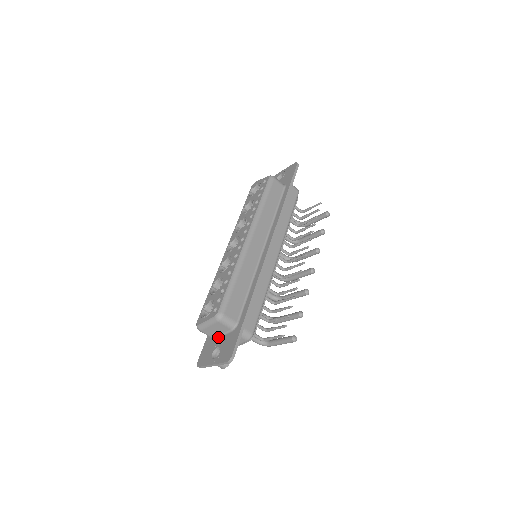
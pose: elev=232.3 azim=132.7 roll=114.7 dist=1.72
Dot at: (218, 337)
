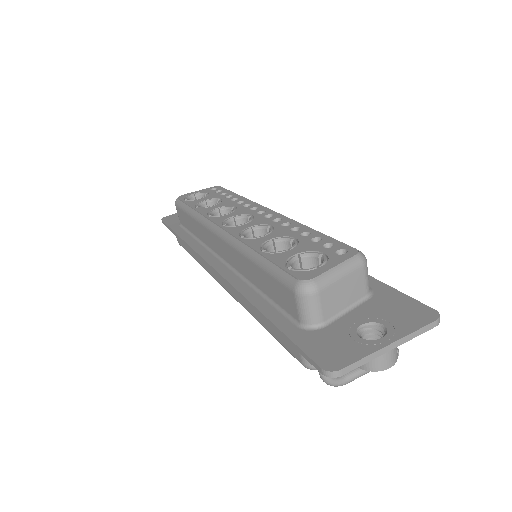
Dot at: (336, 317)
